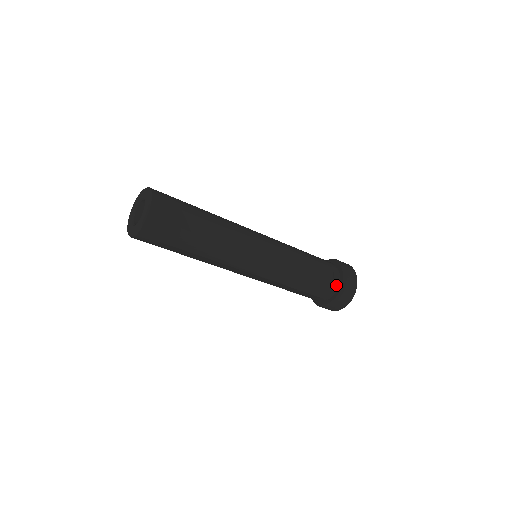
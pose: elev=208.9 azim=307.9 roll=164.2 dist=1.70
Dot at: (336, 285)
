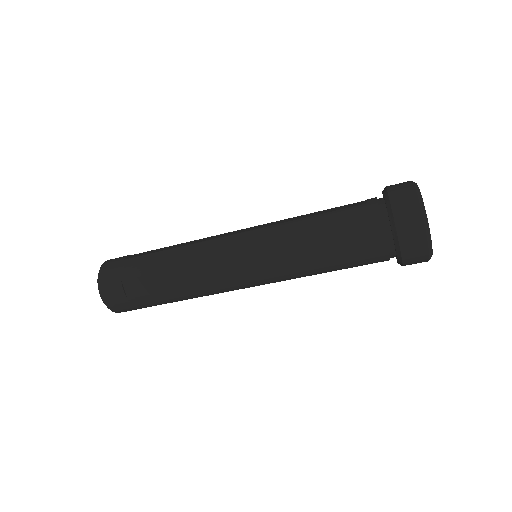
Dot at: (376, 201)
